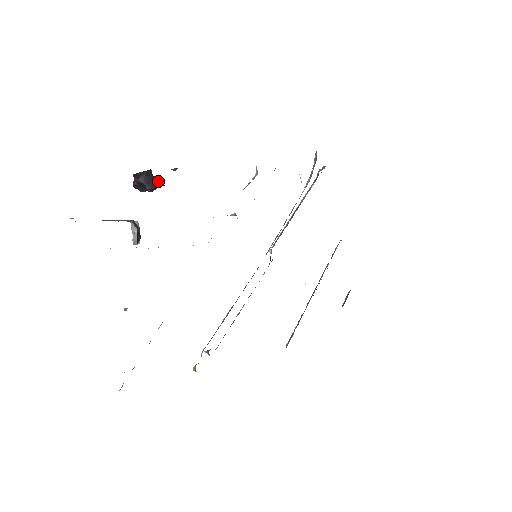
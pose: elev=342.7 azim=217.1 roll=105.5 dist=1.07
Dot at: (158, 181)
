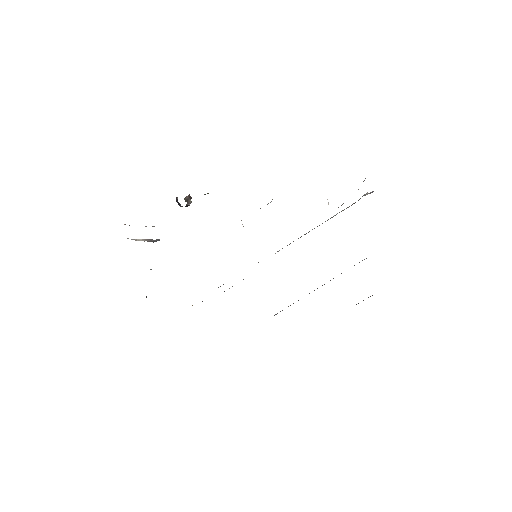
Dot at: (182, 206)
